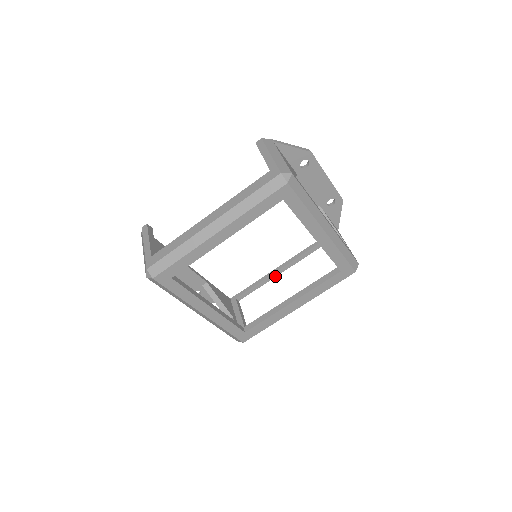
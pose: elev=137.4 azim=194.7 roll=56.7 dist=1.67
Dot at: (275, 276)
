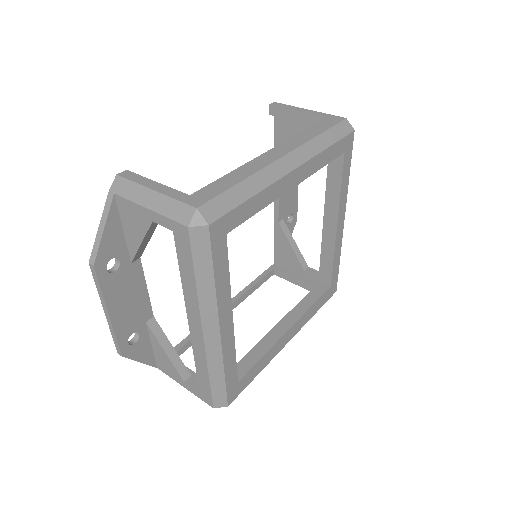
Dot at: occluded
